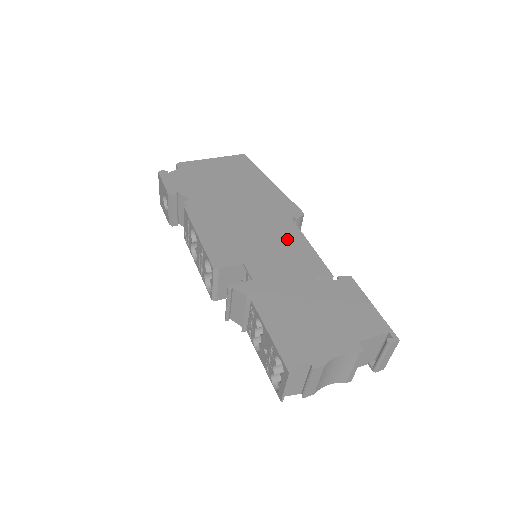
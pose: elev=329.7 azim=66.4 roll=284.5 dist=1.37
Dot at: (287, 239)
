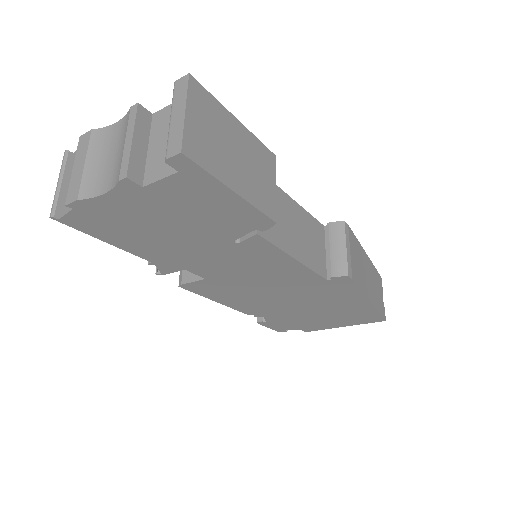
Dot at: occluded
